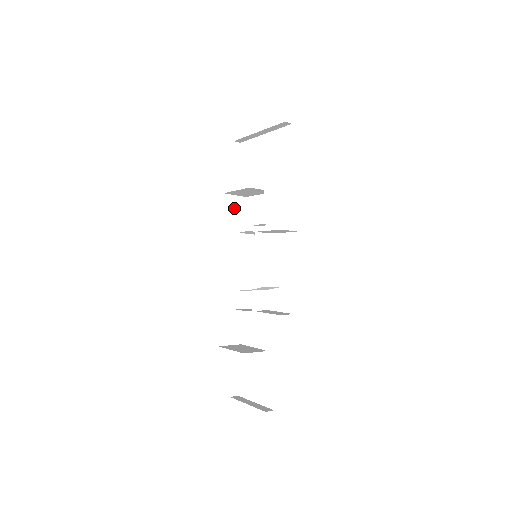
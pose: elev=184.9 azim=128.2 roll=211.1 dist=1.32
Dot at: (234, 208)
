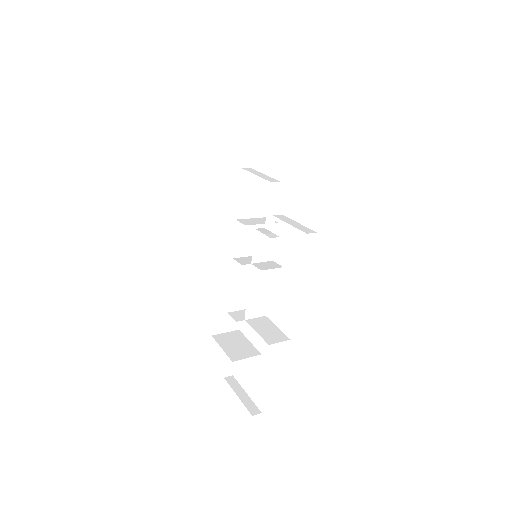
Dot at: (237, 185)
